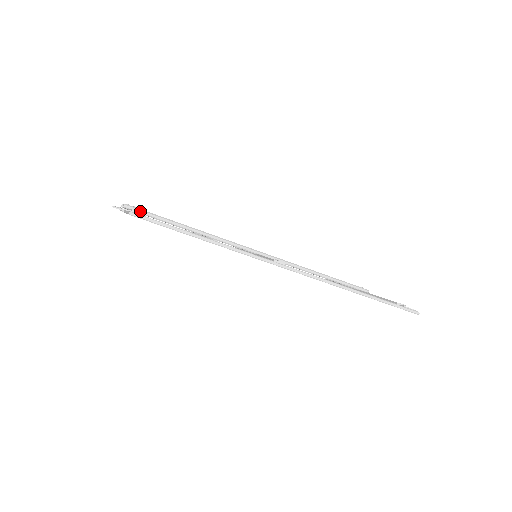
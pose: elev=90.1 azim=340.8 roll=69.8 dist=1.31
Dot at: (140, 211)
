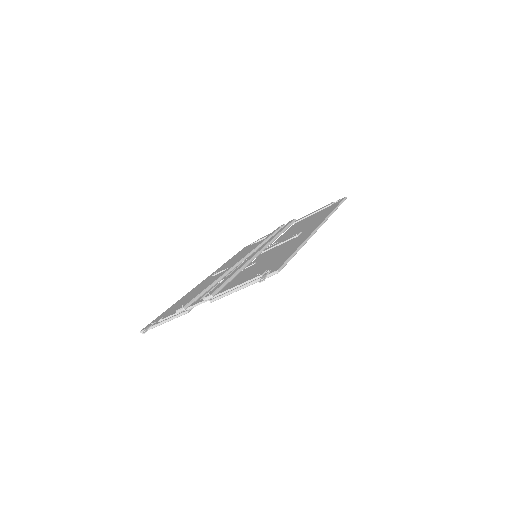
Dot at: (218, 290)
